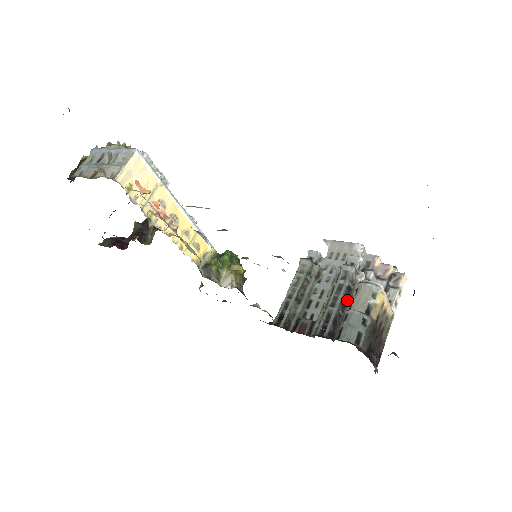
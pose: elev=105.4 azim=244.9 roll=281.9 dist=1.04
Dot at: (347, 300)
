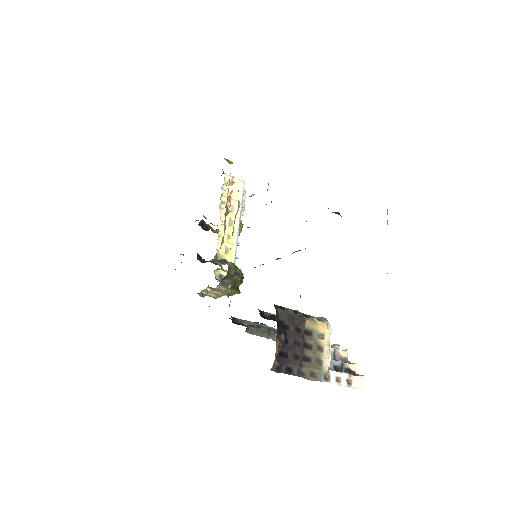
Dot at: occluded
